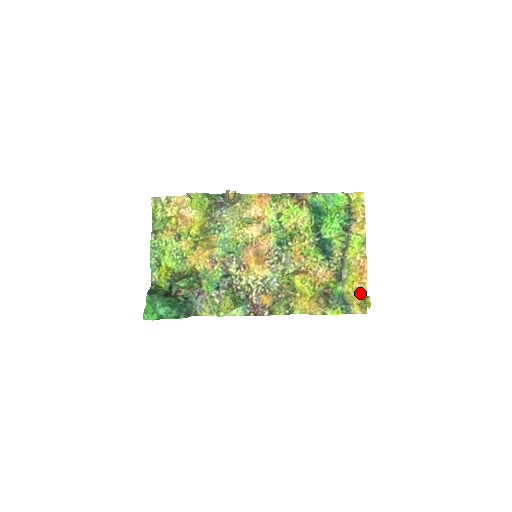
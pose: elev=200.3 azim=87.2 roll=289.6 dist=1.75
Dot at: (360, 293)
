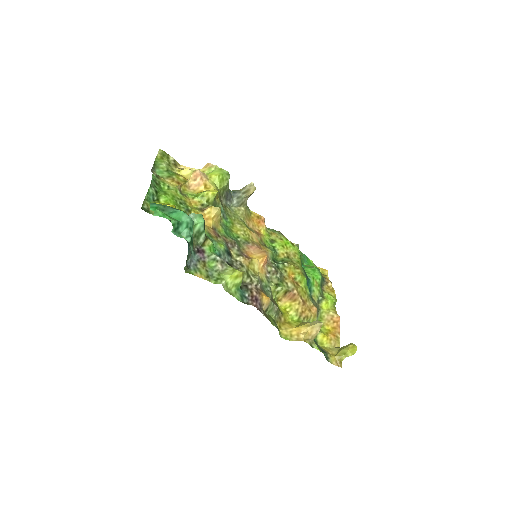
Dot at: (333, 346)
